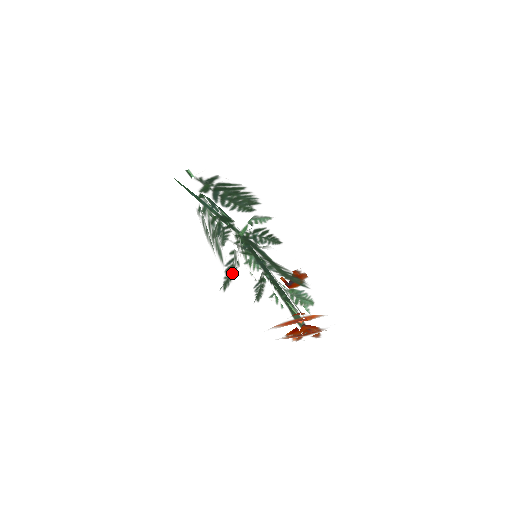
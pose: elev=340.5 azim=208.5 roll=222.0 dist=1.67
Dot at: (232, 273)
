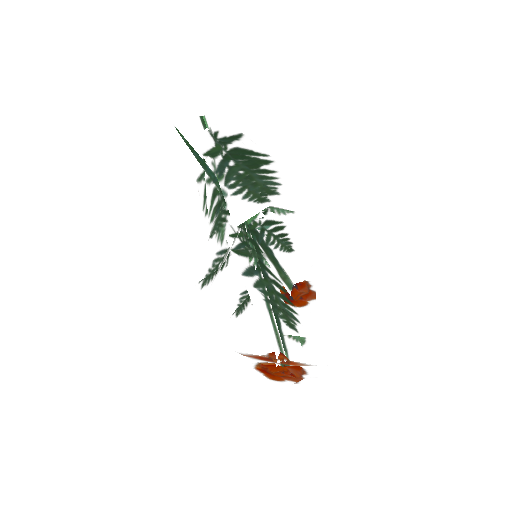
Dot at: (217, 270)
